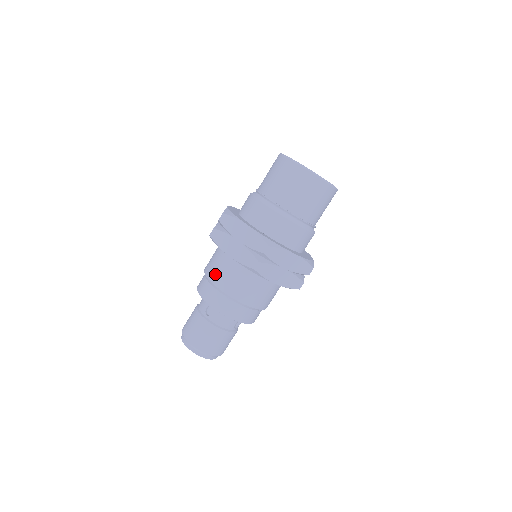
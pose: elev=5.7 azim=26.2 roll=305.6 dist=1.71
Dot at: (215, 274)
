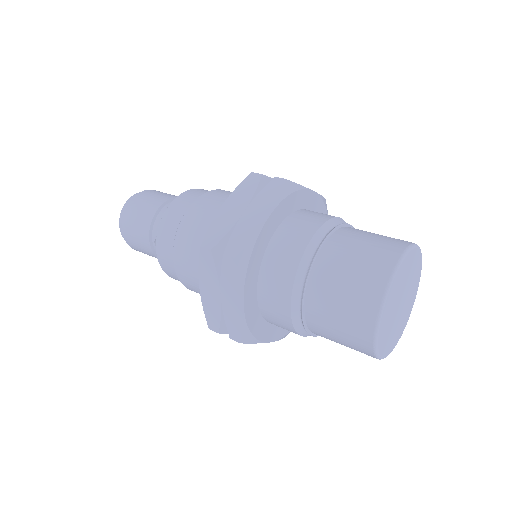
Dot at: (182, 254)
